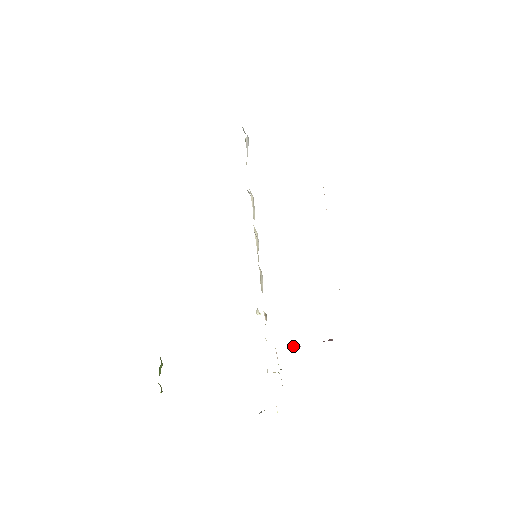
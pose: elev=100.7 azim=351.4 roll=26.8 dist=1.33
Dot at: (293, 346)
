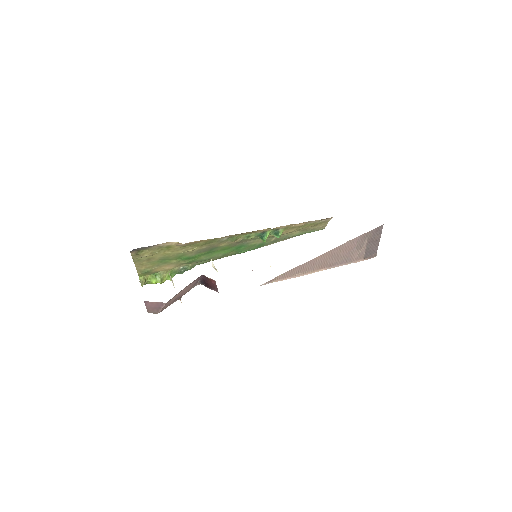
Dot at: (199, 281)
